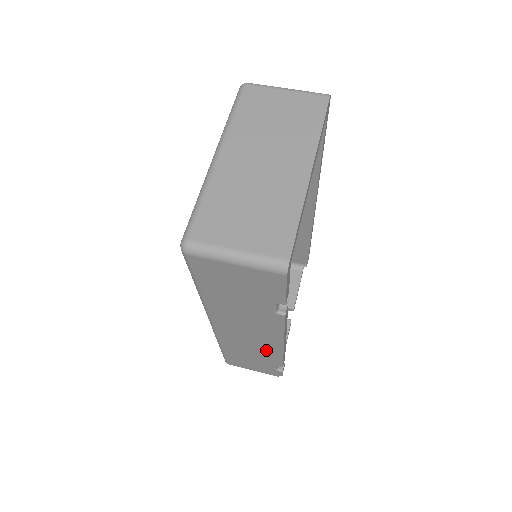
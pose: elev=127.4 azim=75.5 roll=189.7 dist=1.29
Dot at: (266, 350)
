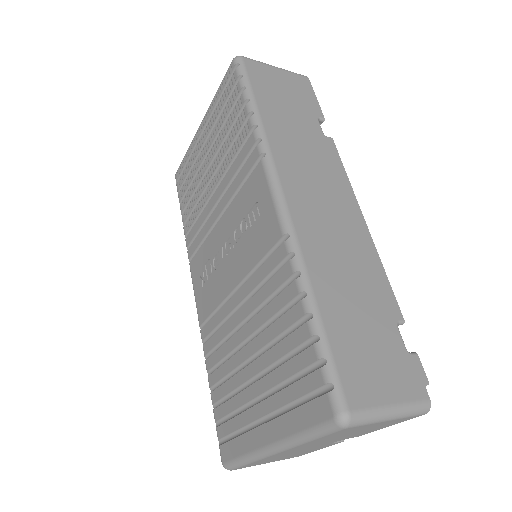
Dot at: (358, 251)
